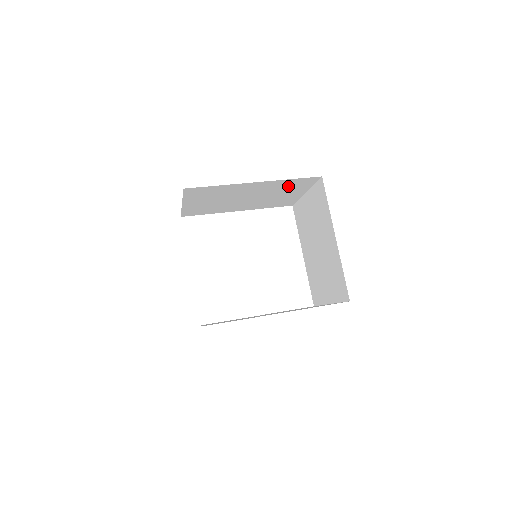
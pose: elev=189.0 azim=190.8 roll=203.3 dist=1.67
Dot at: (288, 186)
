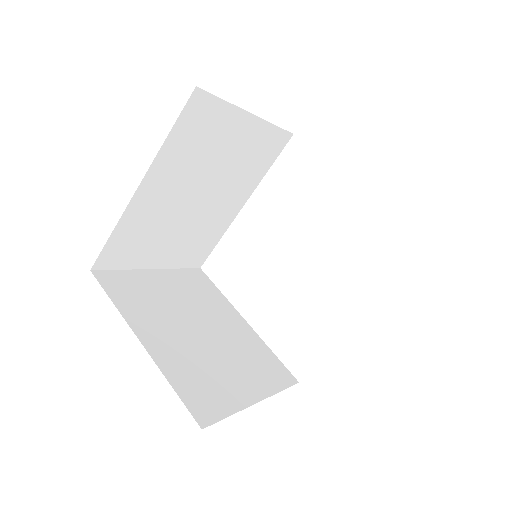
Dot at: (199, 140)
